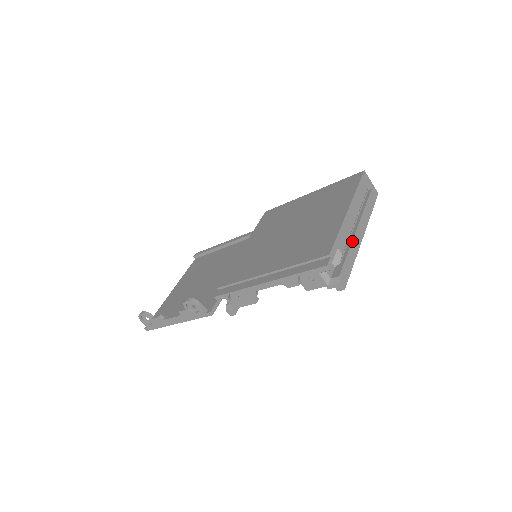
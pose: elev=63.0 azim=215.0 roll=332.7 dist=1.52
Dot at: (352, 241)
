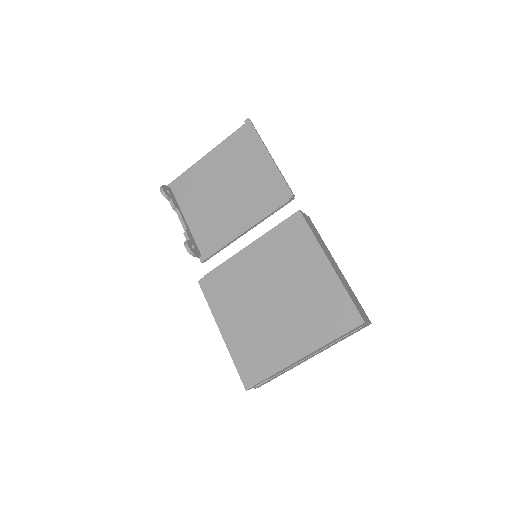
Dot at: (291, 367)
